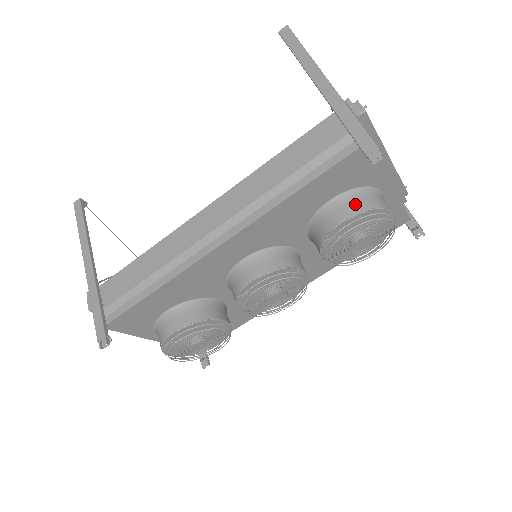
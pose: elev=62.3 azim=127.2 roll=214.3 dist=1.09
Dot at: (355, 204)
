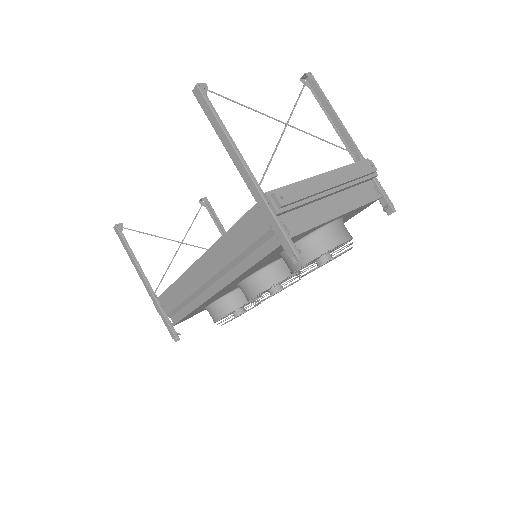
Dot at: (305, 253)
